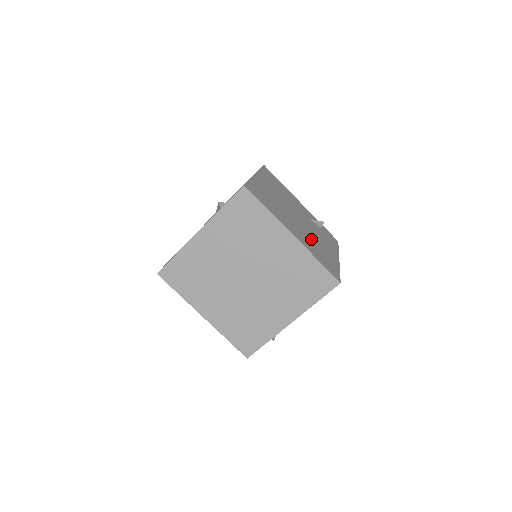
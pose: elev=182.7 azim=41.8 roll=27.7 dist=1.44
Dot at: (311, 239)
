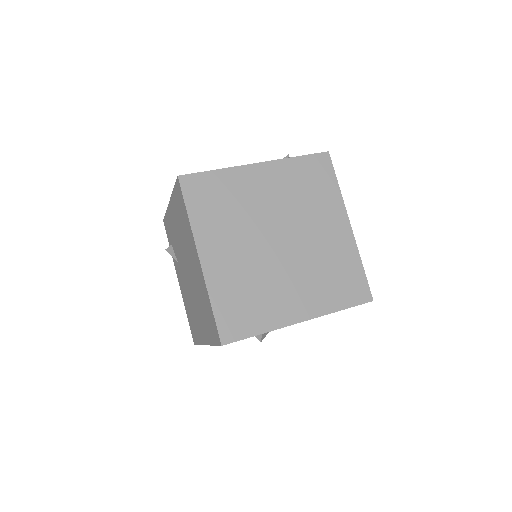
Dot at: occluded
